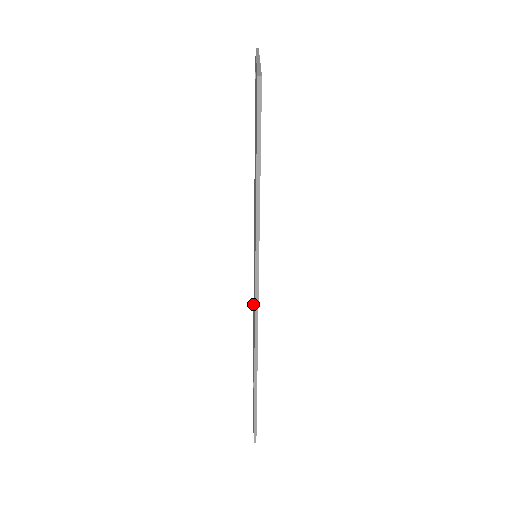
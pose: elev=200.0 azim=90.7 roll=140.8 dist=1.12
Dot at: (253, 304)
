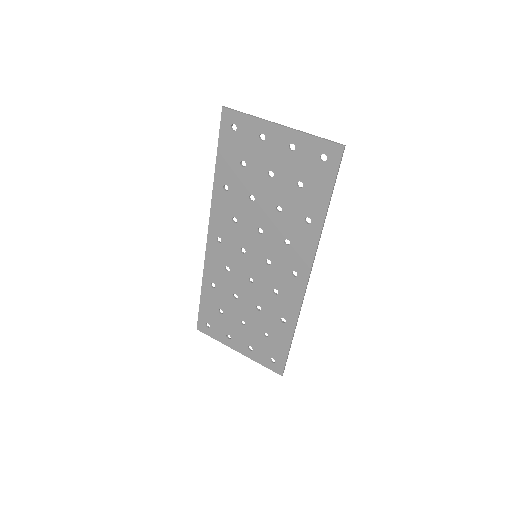
Dot at: (202, 300)
